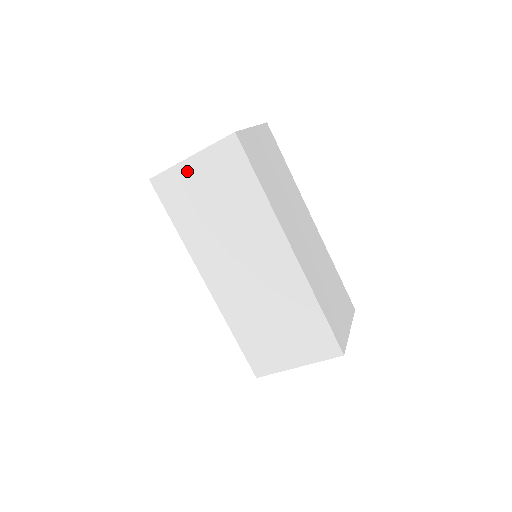
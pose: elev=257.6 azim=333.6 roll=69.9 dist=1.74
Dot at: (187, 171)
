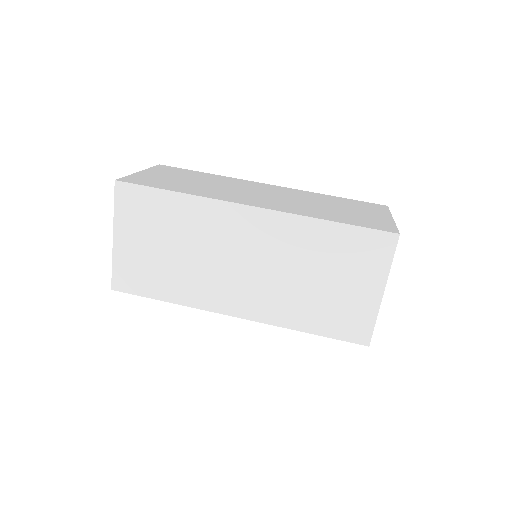
Dot at: (123, 250)
